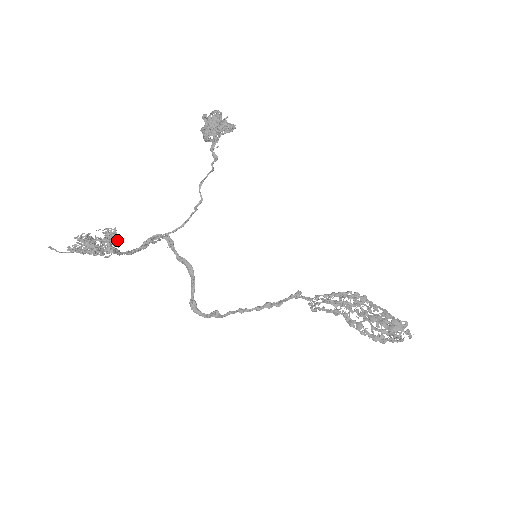
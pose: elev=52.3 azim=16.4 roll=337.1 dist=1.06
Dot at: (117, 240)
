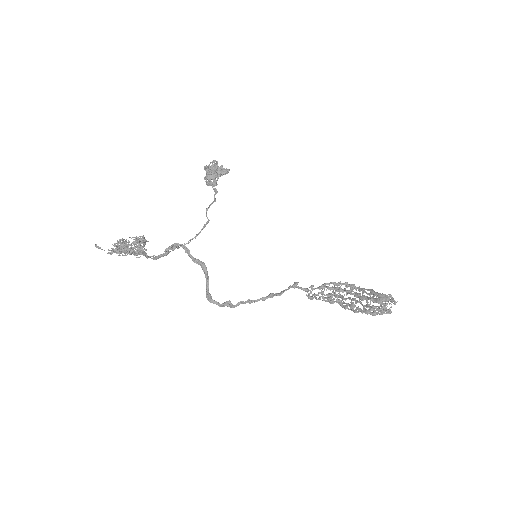
Dot at: (145, 241)
